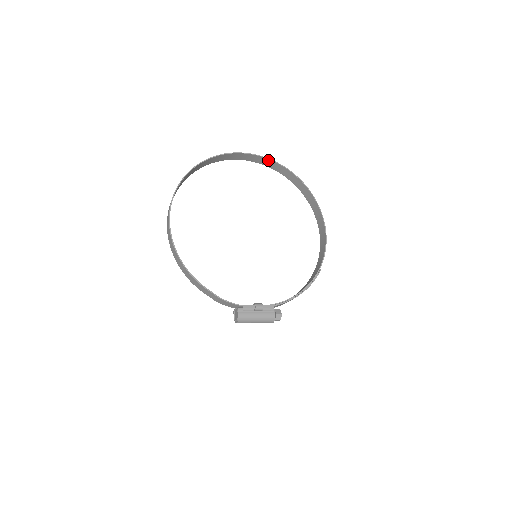
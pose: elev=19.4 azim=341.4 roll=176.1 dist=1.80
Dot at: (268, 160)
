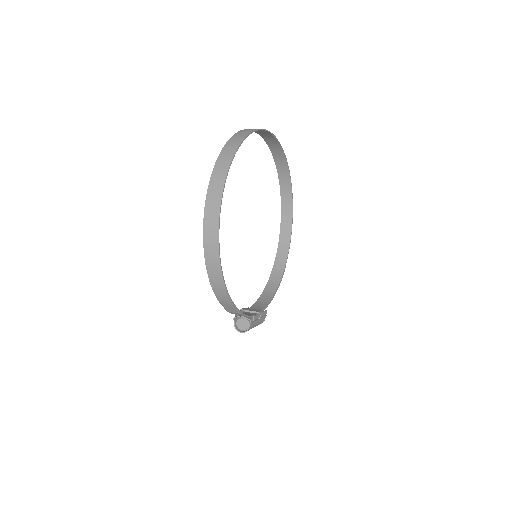
Dot at: (275, 140)
